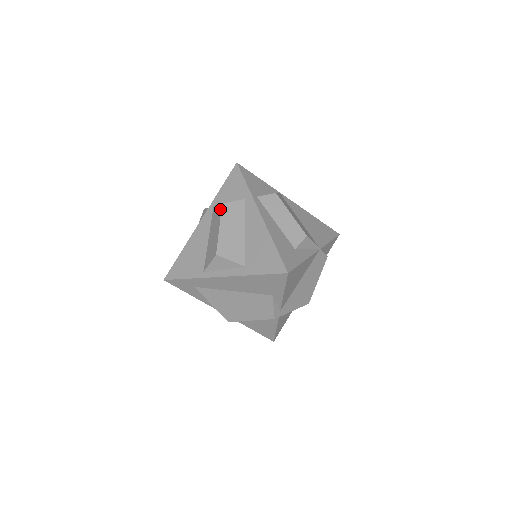
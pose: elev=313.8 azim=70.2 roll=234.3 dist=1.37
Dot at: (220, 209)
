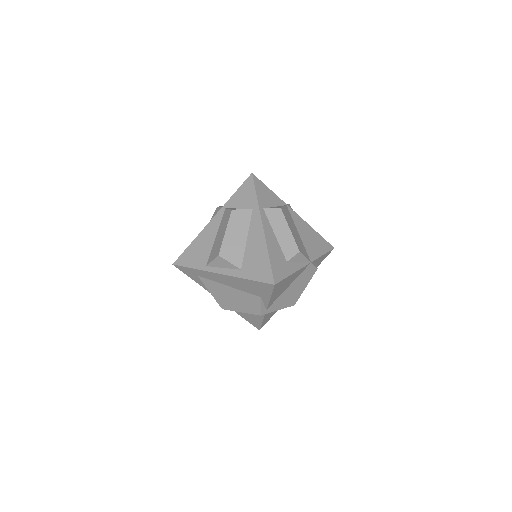
Dot at: (229, 214)
